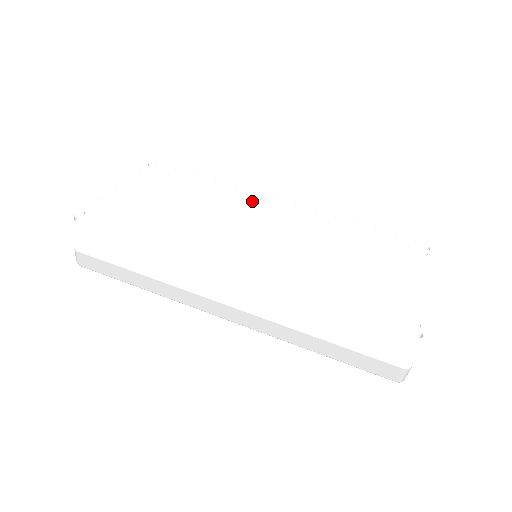
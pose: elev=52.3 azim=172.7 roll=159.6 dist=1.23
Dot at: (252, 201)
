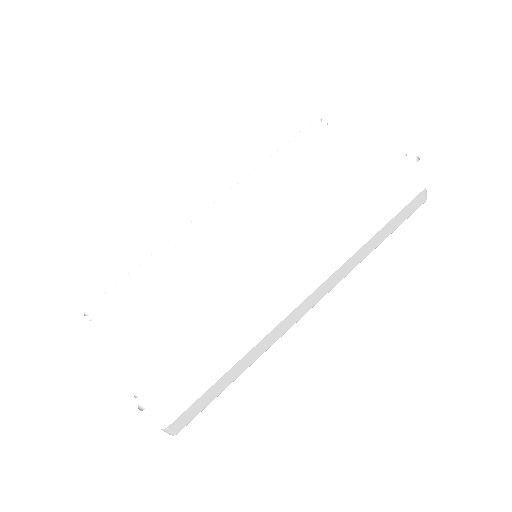
Dot at: (195, 233)
